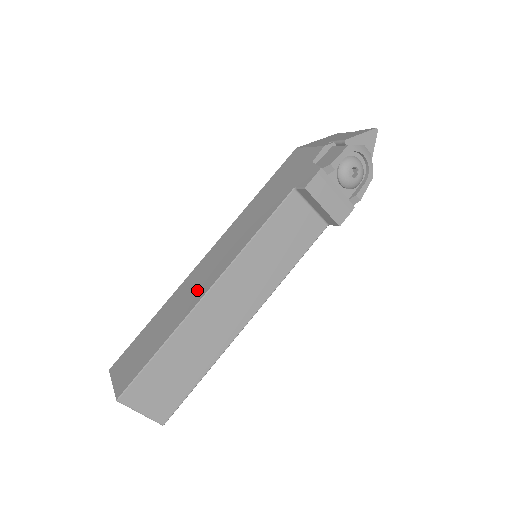
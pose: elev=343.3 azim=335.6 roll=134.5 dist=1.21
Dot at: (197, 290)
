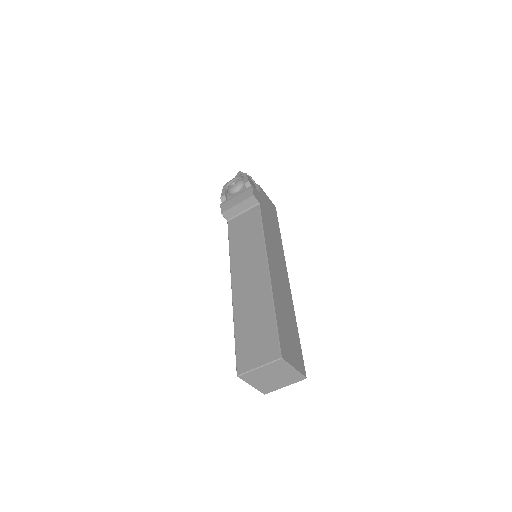
Dot at: occluded
